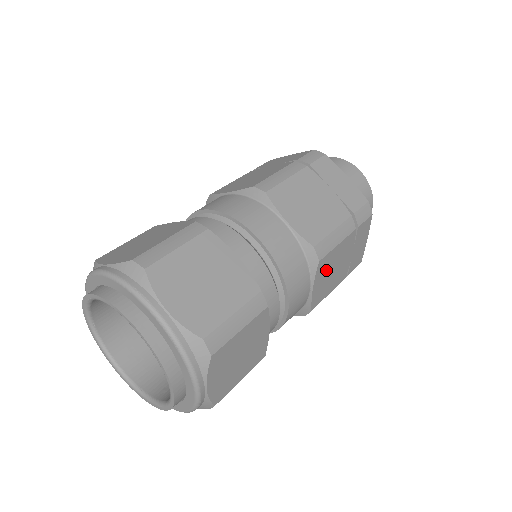
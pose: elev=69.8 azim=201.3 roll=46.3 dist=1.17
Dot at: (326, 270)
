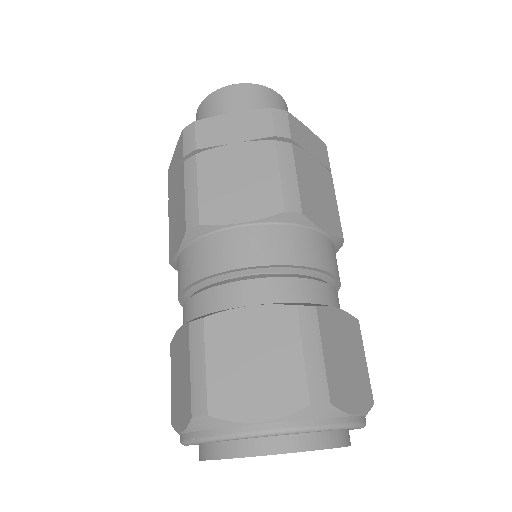
Dot at: occluded
